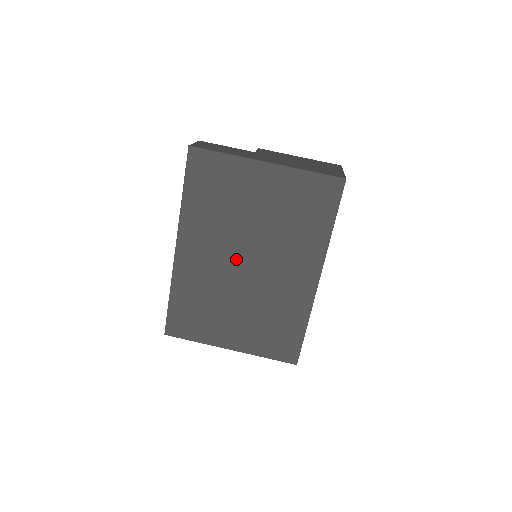
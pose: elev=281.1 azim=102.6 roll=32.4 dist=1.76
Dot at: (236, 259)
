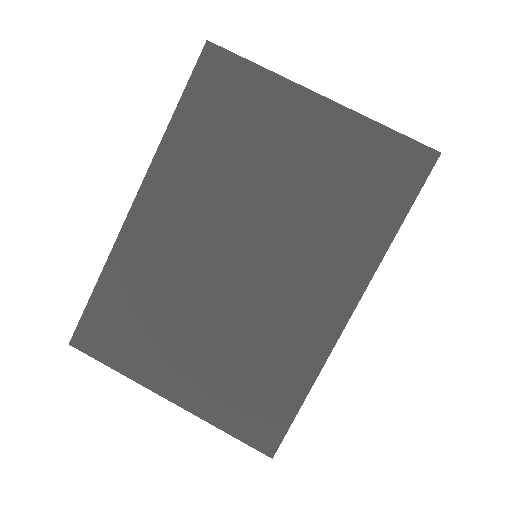
Dot at: (225, 243)
